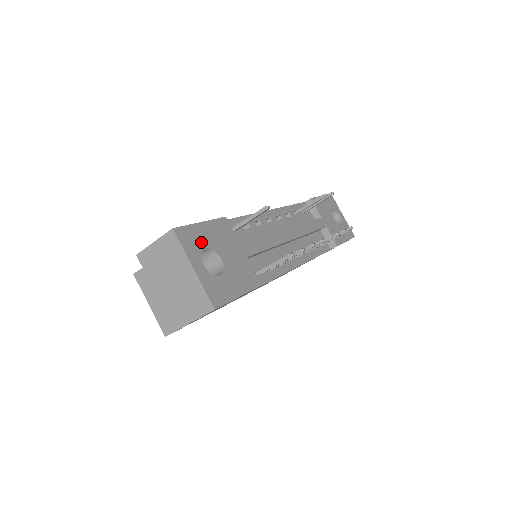
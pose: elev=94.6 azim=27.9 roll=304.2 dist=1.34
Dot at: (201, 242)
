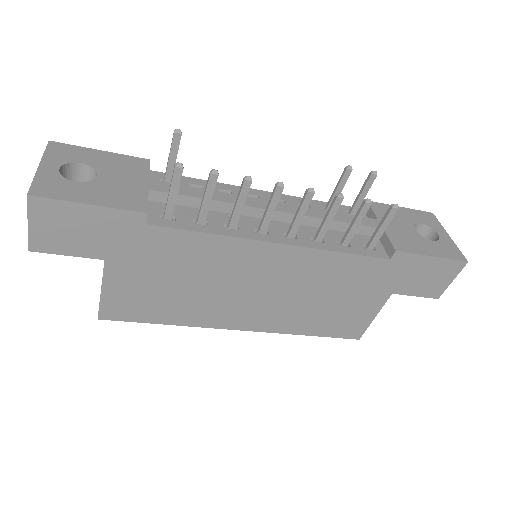
Dot at: (80, 158)
